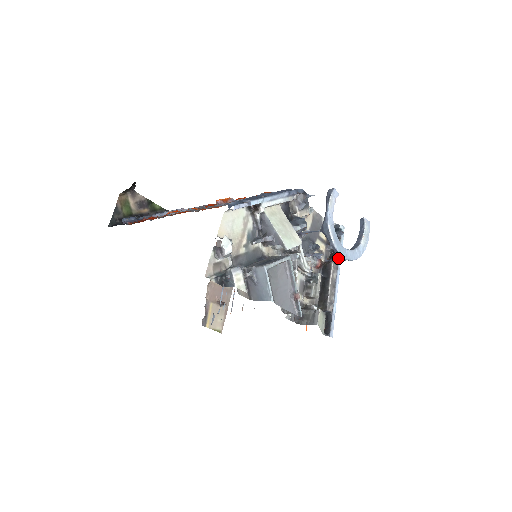
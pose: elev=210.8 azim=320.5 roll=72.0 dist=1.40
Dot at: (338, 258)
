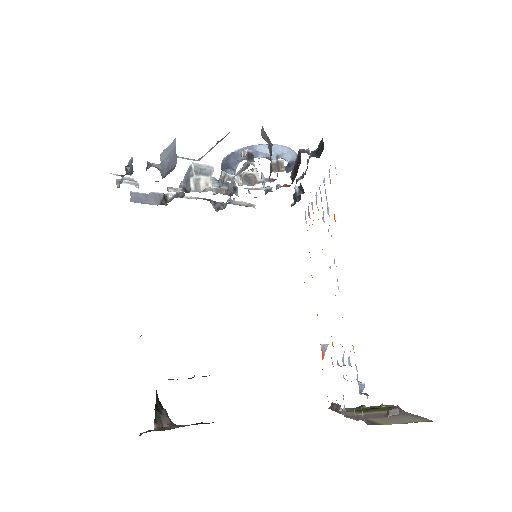
Dot at: occluded
